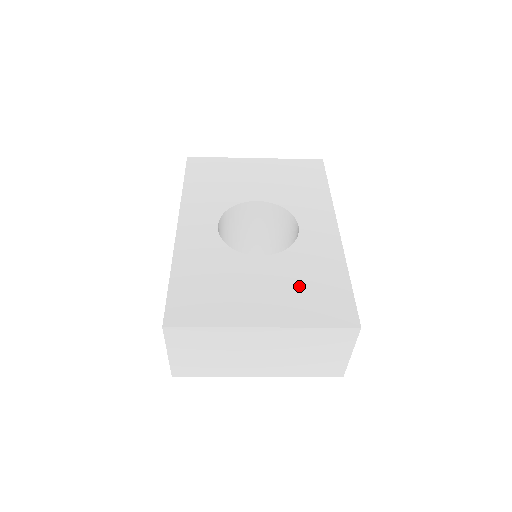
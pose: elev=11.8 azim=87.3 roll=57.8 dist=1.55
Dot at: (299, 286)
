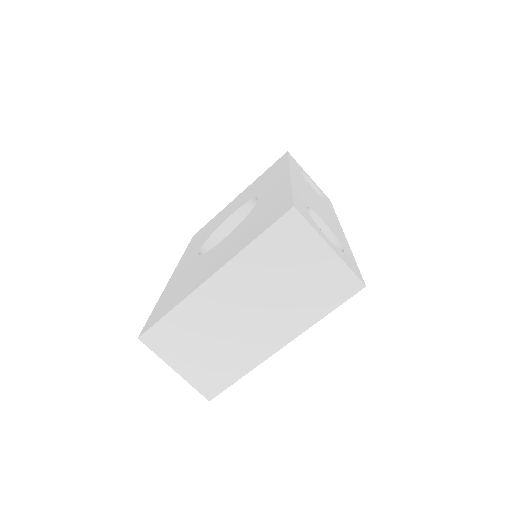
Dot at: (247, 229)
